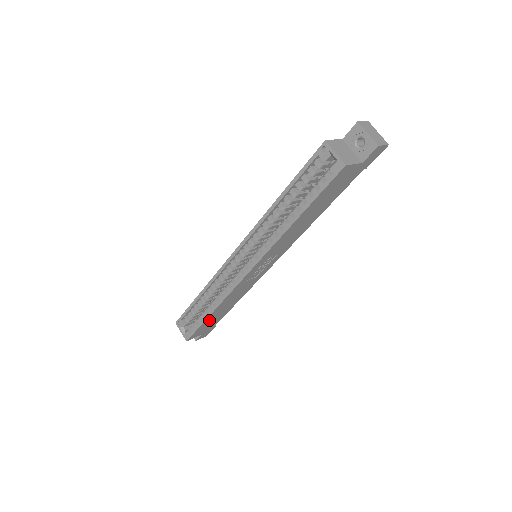
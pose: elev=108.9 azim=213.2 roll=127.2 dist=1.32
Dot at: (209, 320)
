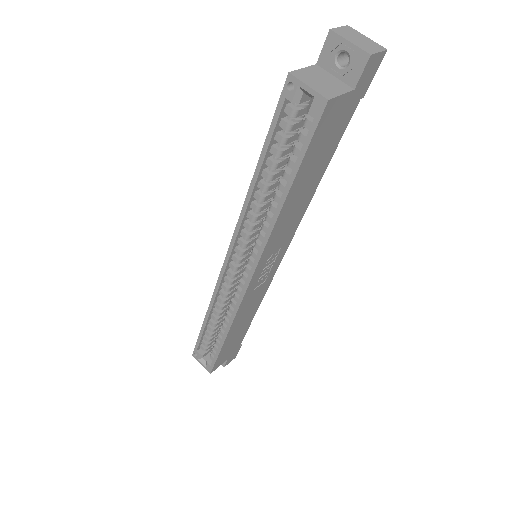
Dot at: (227, 345)
